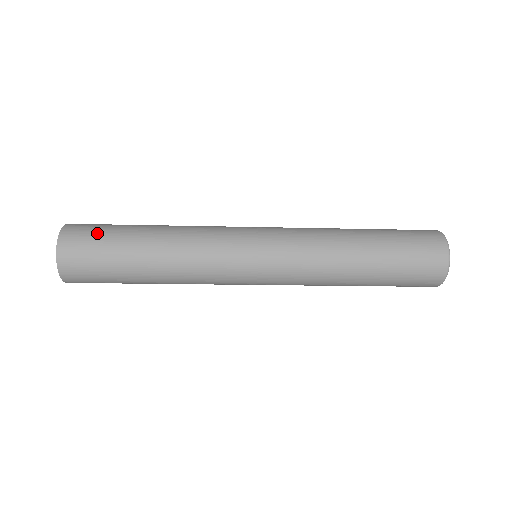
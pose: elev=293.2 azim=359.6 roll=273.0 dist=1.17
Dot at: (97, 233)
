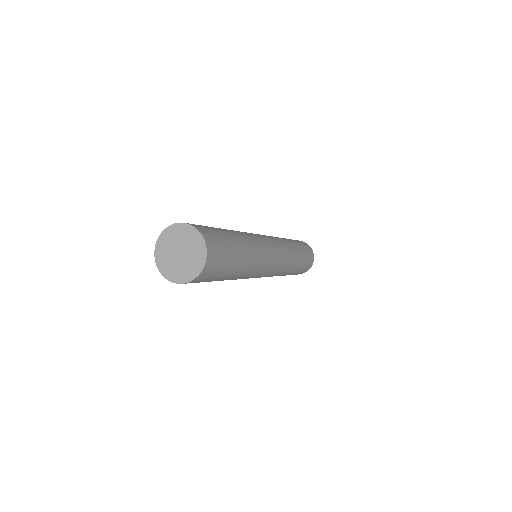
Dot at: (201, 225)
